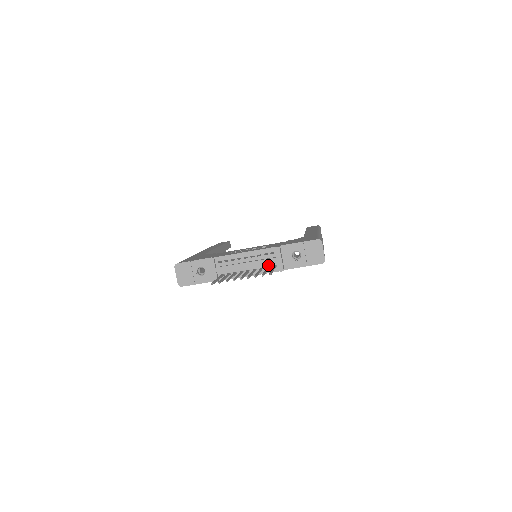
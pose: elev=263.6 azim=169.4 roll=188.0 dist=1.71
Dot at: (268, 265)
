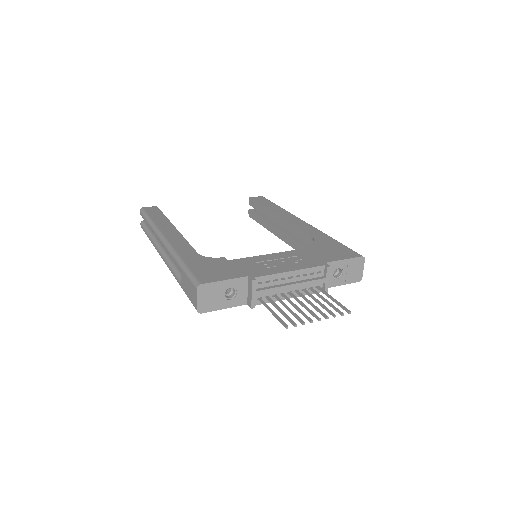
Dot at: (311, 286)
